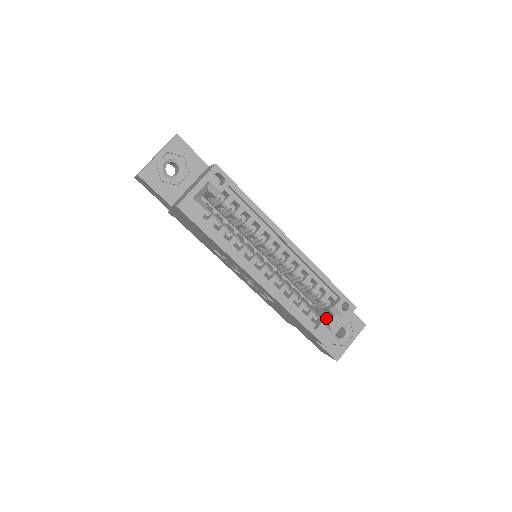
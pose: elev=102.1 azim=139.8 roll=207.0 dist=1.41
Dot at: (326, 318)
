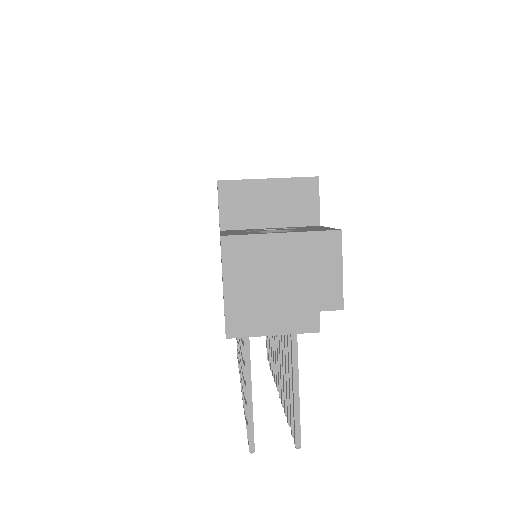
Dot at: occluded
